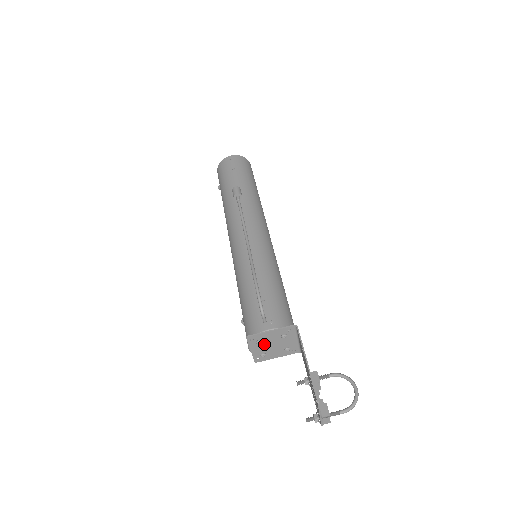
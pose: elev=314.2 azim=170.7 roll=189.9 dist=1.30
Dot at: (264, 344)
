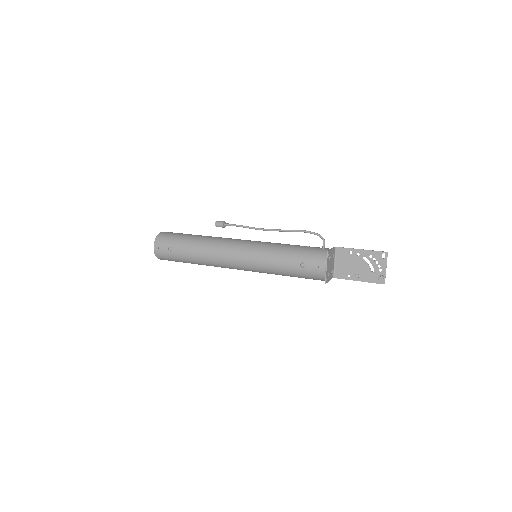
Dot at: (329, 262)
